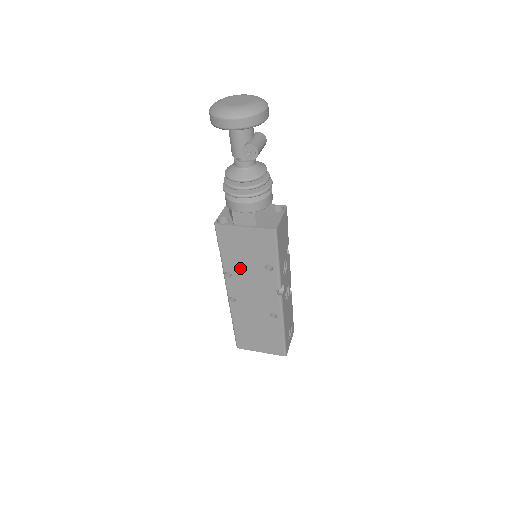
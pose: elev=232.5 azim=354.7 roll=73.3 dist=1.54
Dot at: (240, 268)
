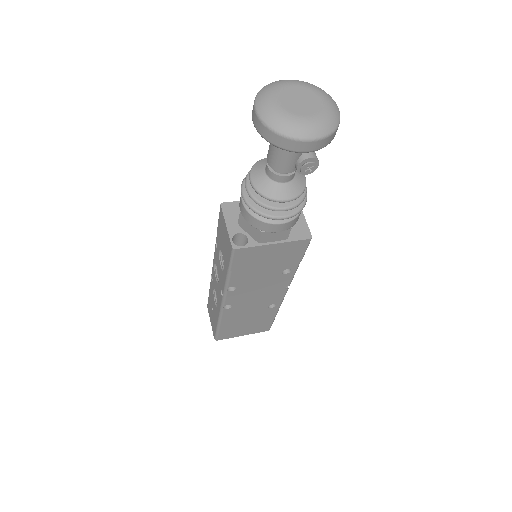
Dot at: (250, 280)
